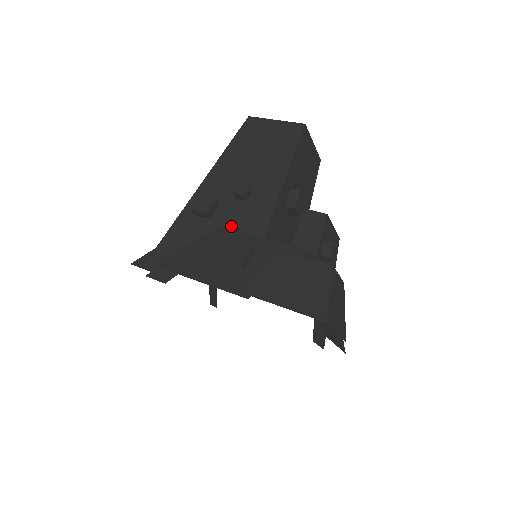
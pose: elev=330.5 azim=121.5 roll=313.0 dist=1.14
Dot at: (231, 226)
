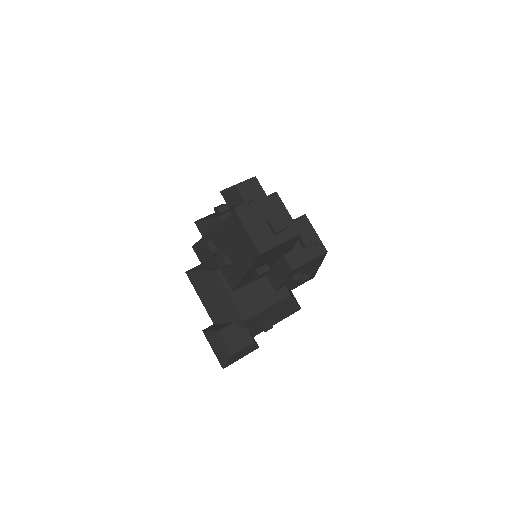
Dot at: (222, 270)
